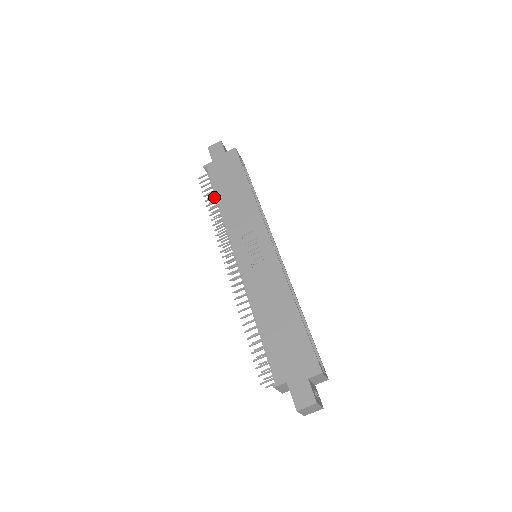
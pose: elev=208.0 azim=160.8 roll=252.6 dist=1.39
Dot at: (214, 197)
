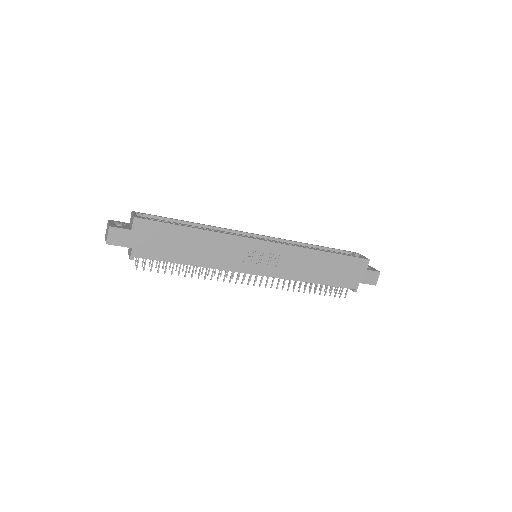
Dot at: occluded
